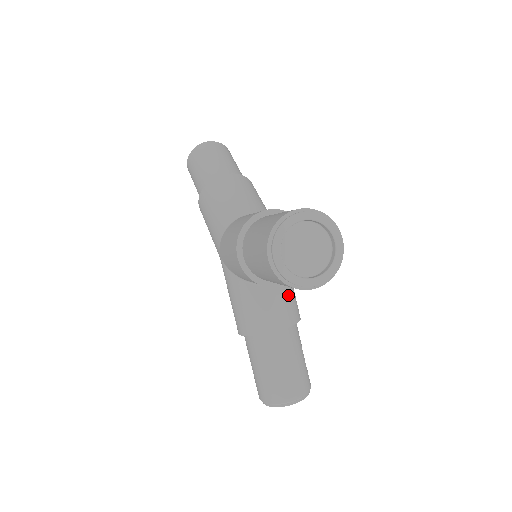
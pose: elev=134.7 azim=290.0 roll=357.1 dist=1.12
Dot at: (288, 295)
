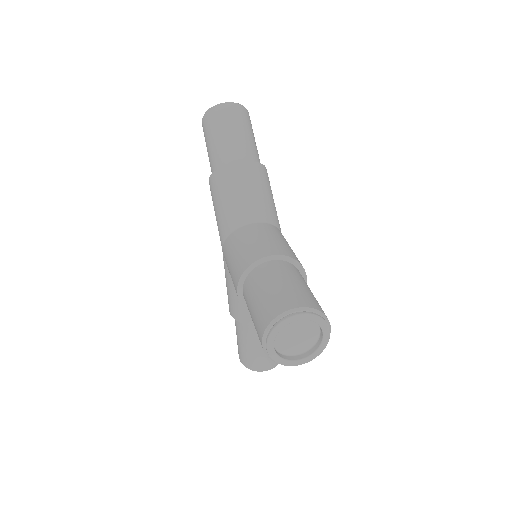
Dot at: occluded
